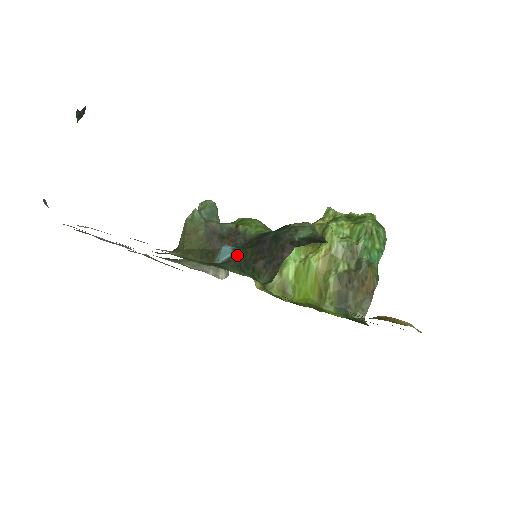
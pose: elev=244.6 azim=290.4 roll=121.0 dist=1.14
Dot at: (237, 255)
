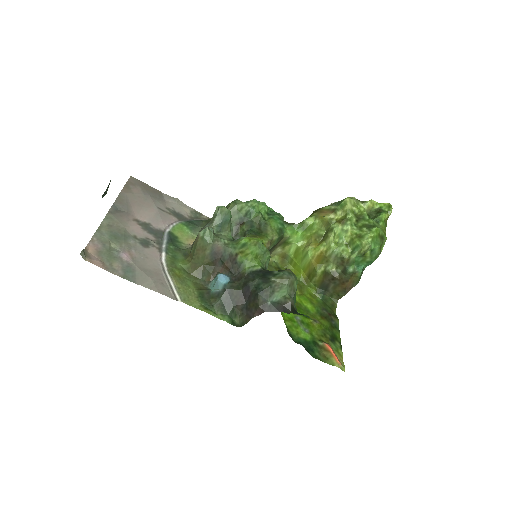
Dot at: (225, 293)
